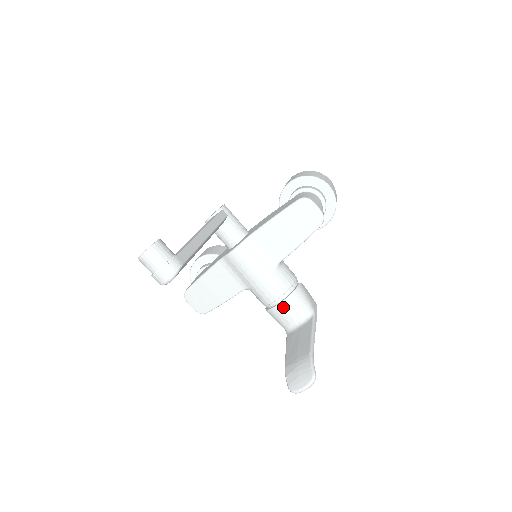
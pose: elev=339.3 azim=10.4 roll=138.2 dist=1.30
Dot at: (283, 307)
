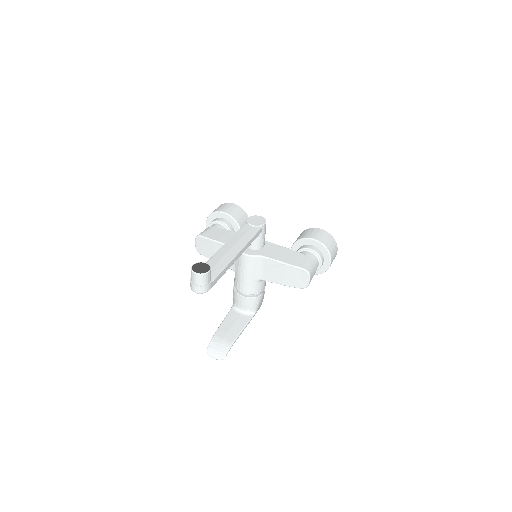
Dot at: (243, 299)
